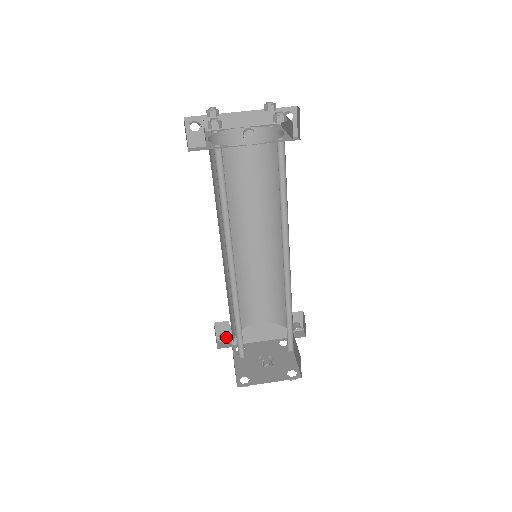
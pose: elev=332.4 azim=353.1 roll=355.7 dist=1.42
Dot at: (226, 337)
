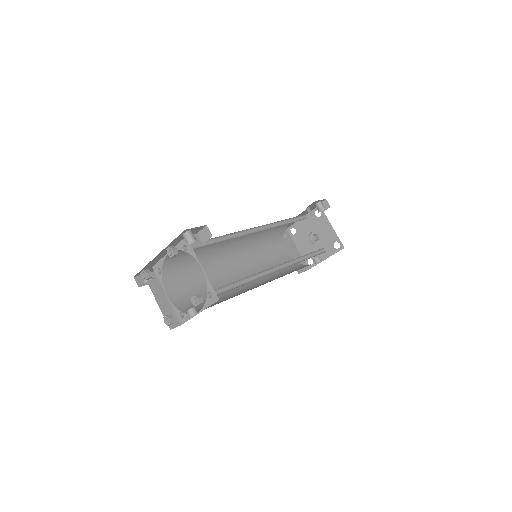
Dot at: occluded
